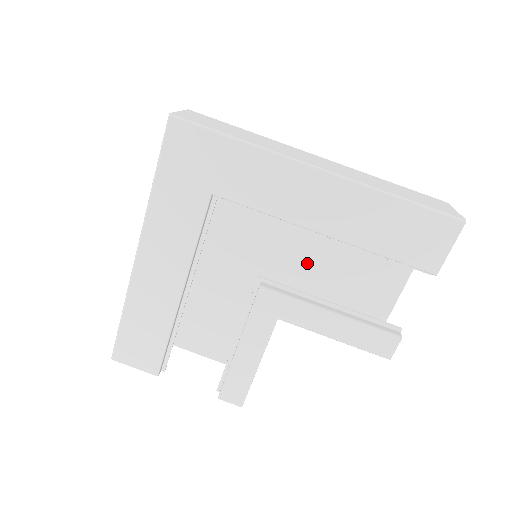
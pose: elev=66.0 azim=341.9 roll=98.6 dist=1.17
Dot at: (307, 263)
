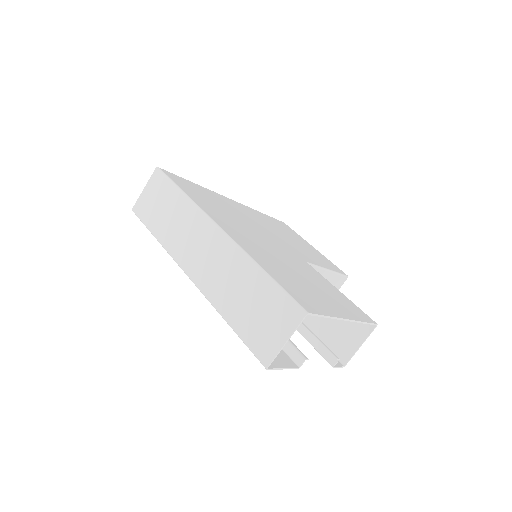
Dot at: occluded
